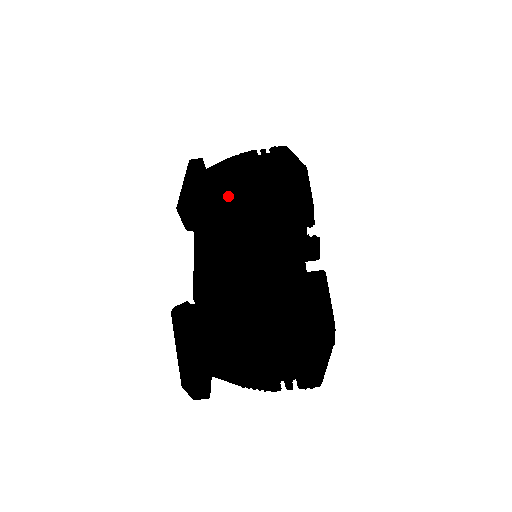
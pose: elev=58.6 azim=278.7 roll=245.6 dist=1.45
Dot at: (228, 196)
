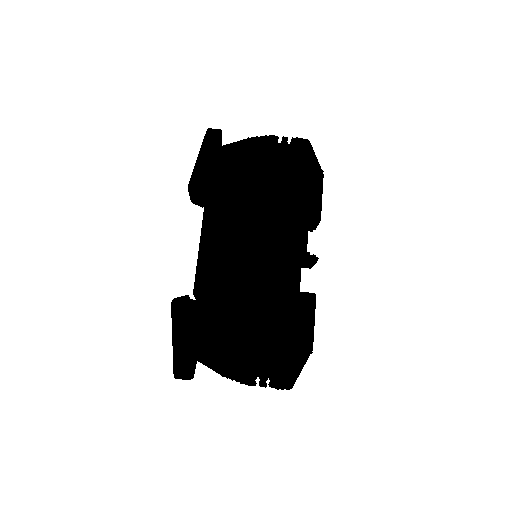
Dot at: (241, 187)
